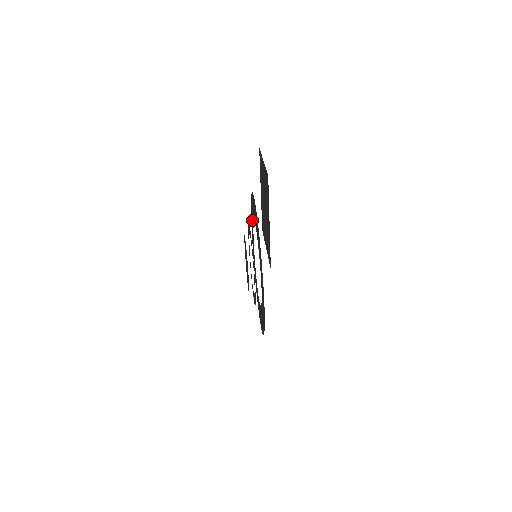
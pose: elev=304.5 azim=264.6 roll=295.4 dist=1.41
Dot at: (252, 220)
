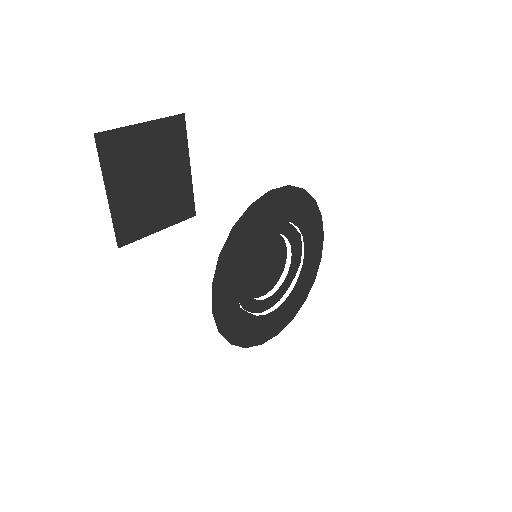
Dot at: (307, 222)
